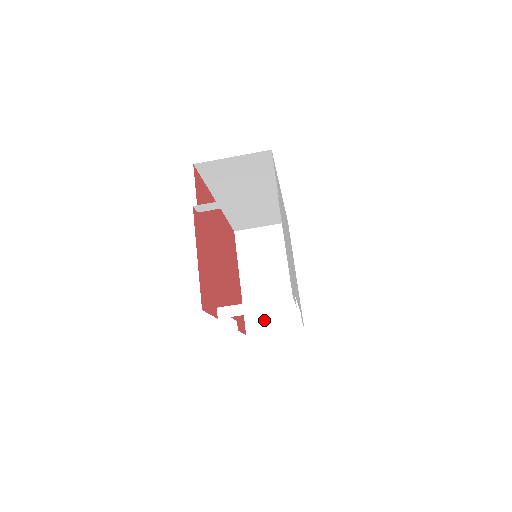
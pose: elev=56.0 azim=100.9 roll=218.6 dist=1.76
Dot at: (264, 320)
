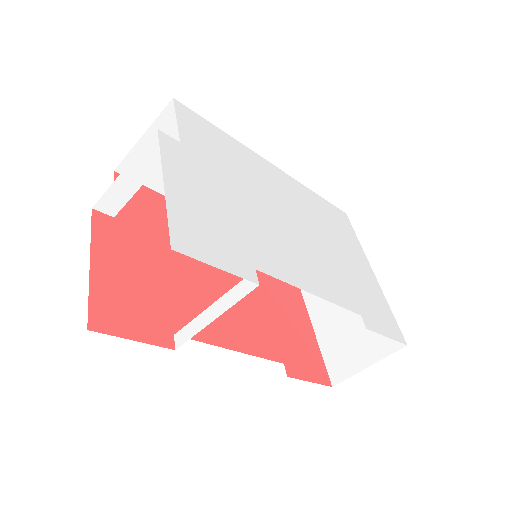
Dot at: (350, 356)
